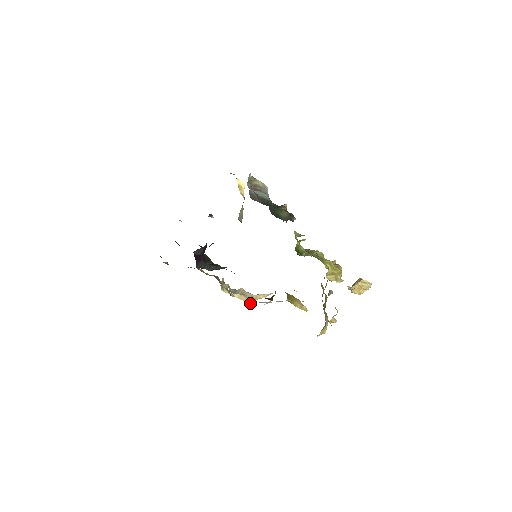
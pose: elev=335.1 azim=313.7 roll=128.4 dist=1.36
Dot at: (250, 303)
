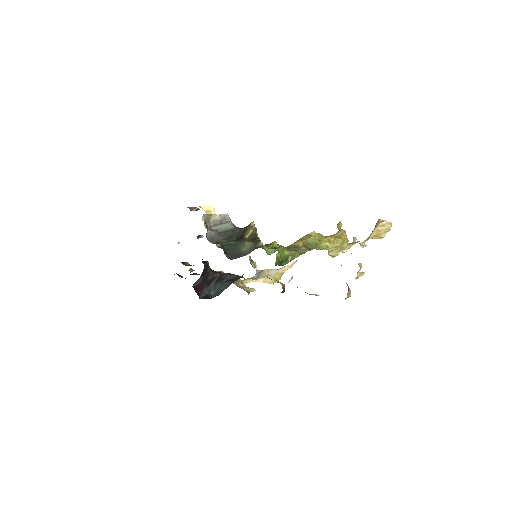
Dot at: occluded
